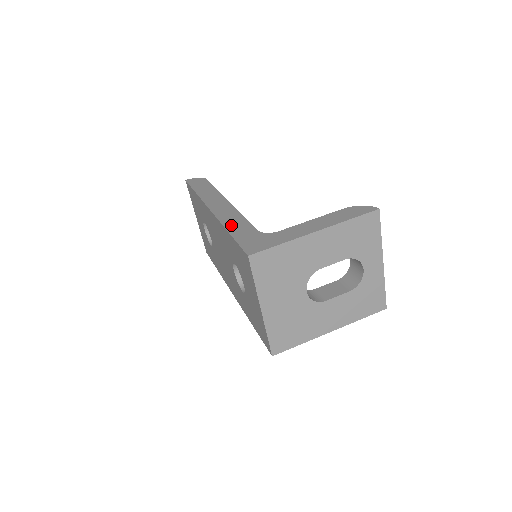
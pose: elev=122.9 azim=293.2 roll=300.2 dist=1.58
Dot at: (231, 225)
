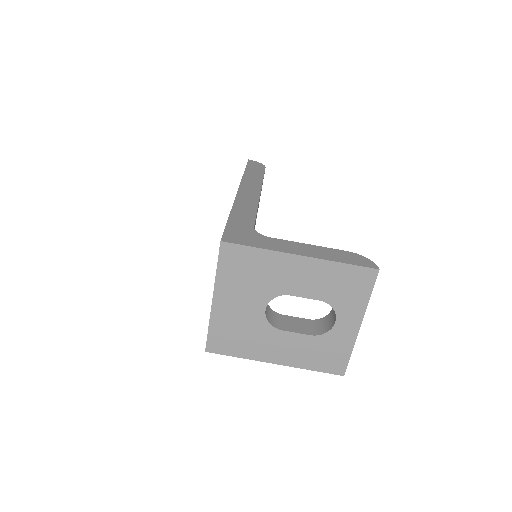
Dot at: (238, 211)
